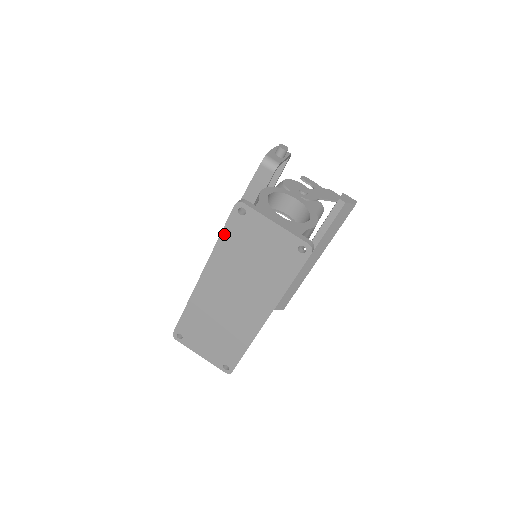
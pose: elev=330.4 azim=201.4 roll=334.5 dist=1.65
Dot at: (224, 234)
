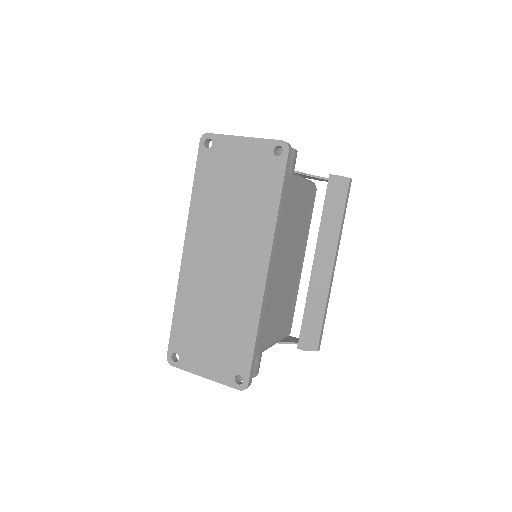
Dot at: (197, 180)
